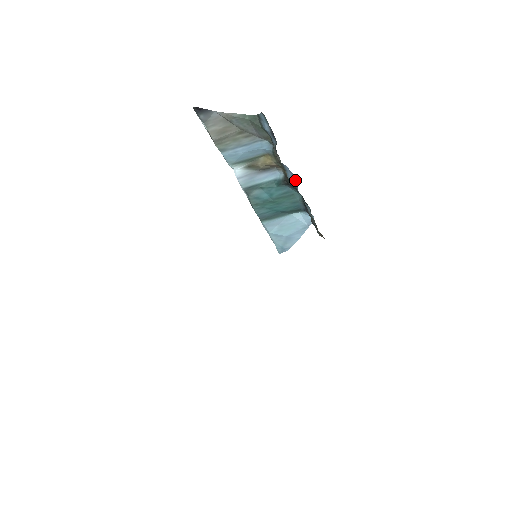
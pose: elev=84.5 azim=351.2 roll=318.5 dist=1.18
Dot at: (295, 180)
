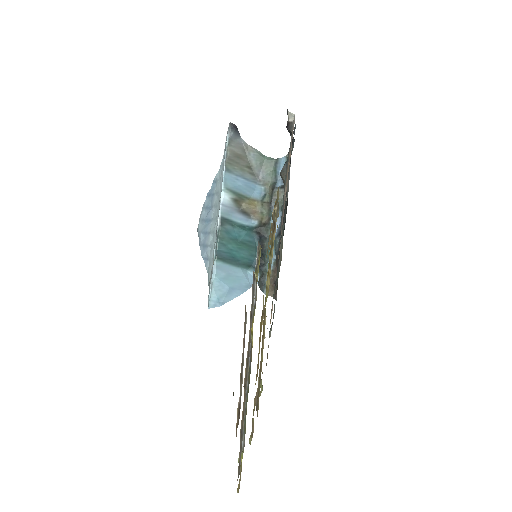
Dot at: occluded
